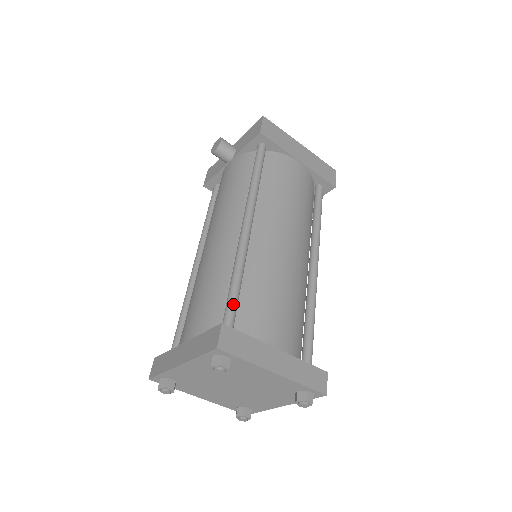
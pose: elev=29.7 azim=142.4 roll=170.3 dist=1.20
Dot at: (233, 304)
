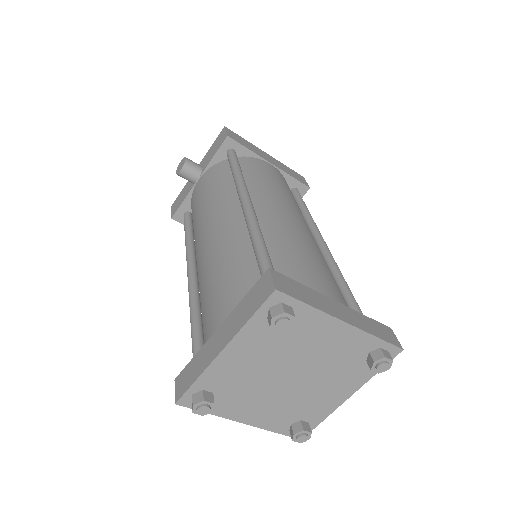
Dot at: (268, 261)
